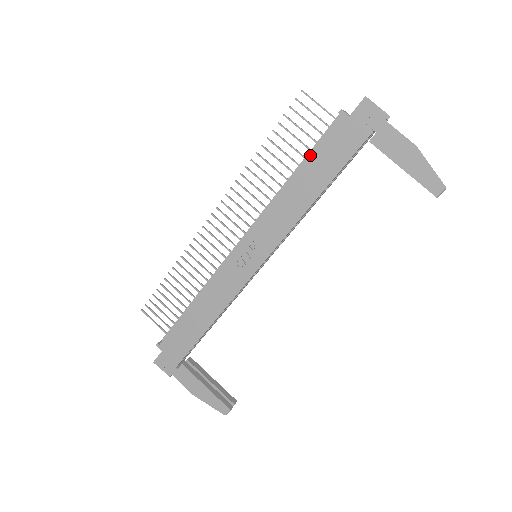
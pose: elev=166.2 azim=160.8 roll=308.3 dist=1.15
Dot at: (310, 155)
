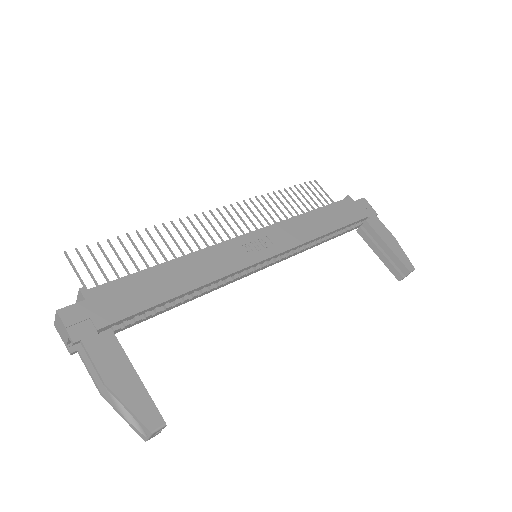
Dot at: (326, 206)
